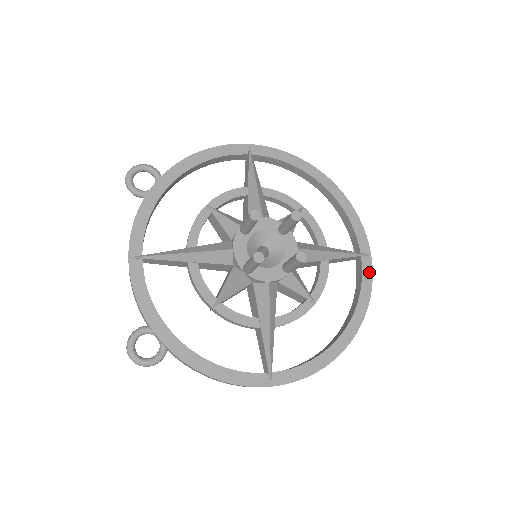
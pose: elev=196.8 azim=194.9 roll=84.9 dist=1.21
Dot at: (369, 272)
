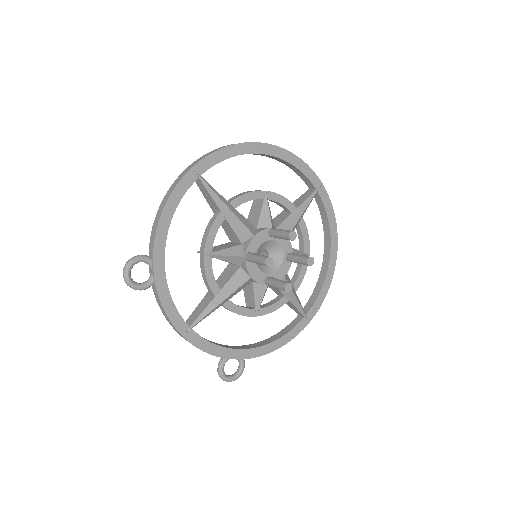
Dot at: (327, 198)
